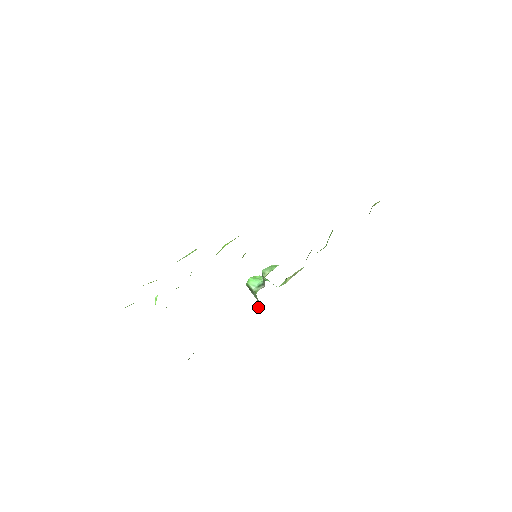
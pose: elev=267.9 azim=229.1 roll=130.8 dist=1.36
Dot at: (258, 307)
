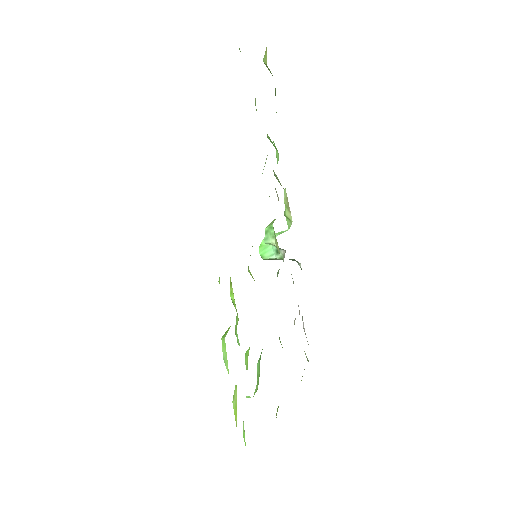
Dot at: (297, 262)
